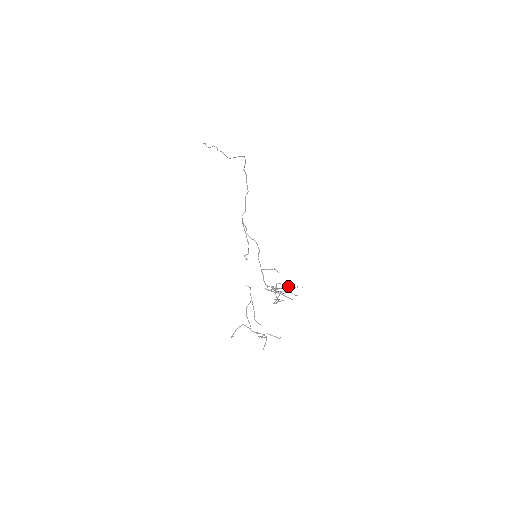
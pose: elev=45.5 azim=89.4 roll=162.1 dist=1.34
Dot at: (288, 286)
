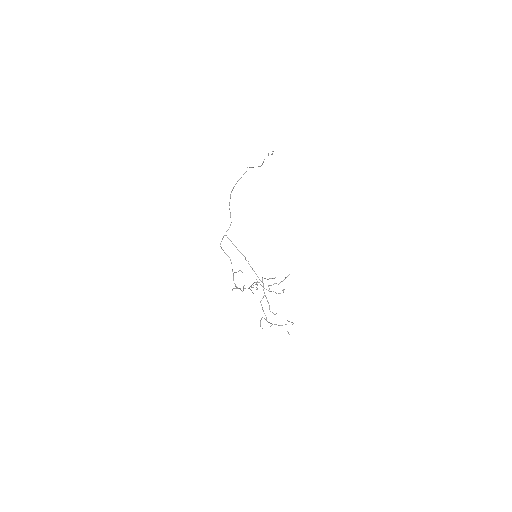
Dot at: (289, 274)
